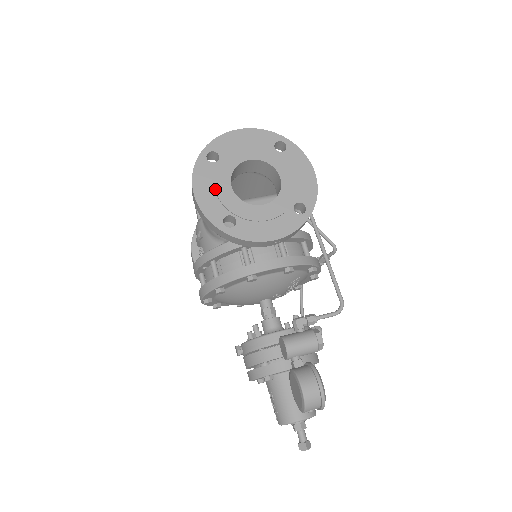
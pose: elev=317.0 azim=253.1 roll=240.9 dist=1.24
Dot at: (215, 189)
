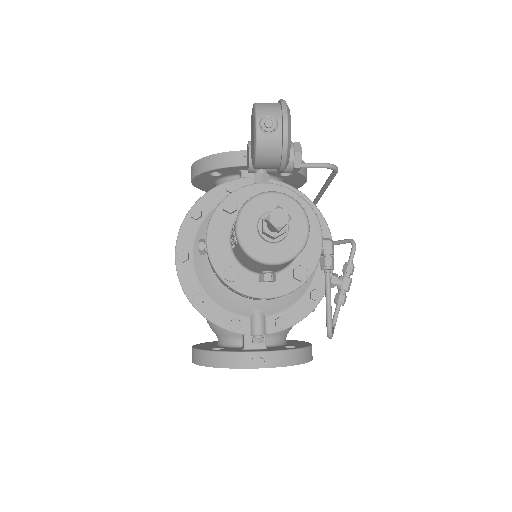
Dot at: occluded
